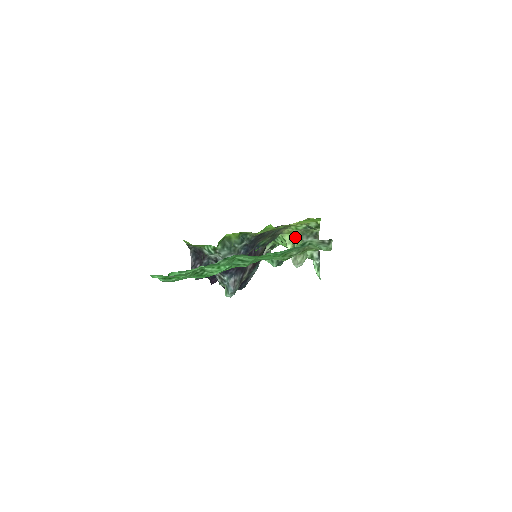
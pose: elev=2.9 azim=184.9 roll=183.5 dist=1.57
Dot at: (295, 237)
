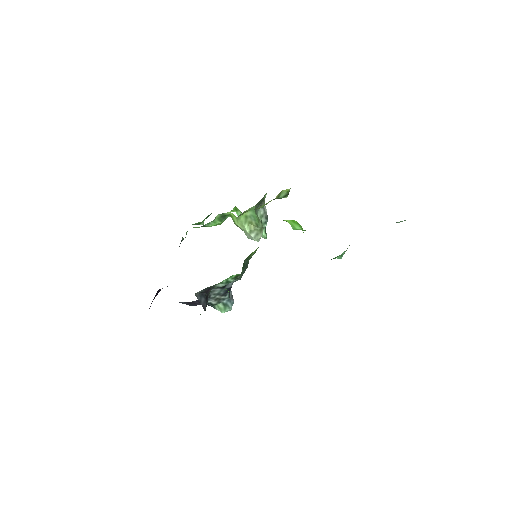
Dot at: (253, 214)
